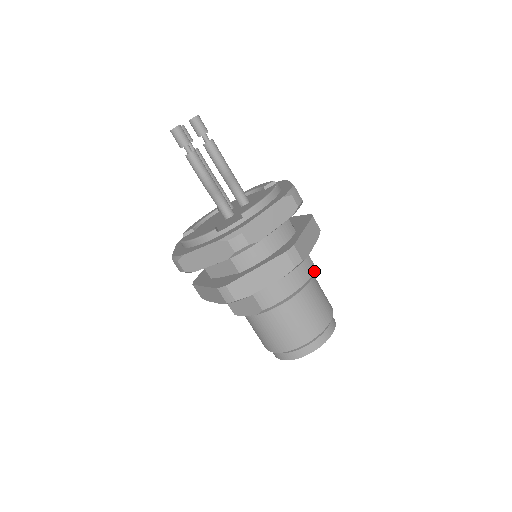
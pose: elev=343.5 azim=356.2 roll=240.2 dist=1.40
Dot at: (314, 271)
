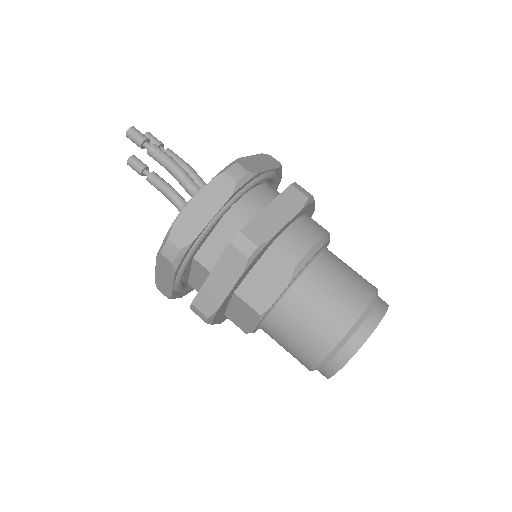
Dot at: occluded
